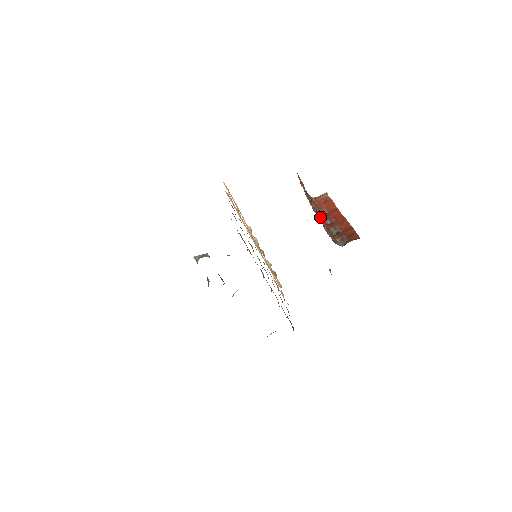
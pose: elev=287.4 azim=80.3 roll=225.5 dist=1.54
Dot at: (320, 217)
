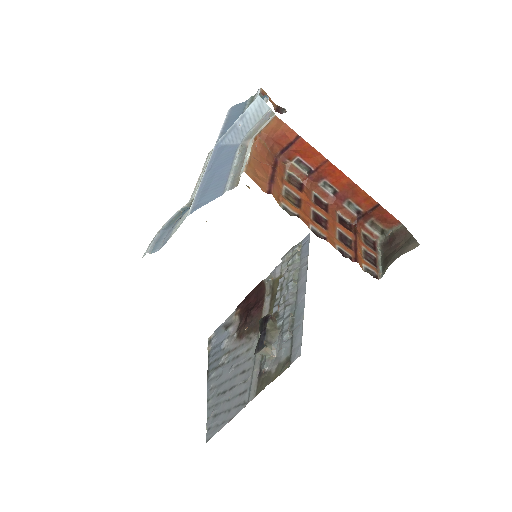
Dot at: (342, 231)
